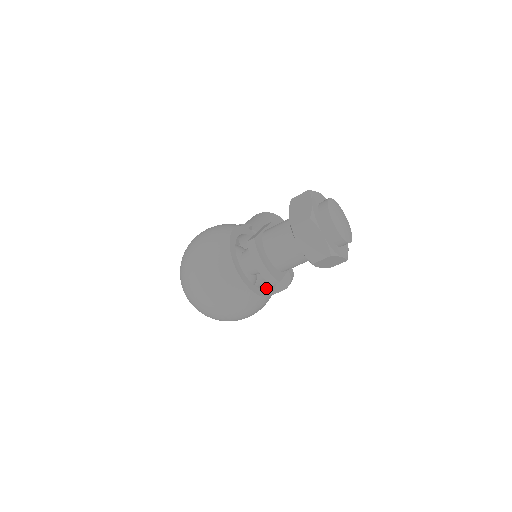
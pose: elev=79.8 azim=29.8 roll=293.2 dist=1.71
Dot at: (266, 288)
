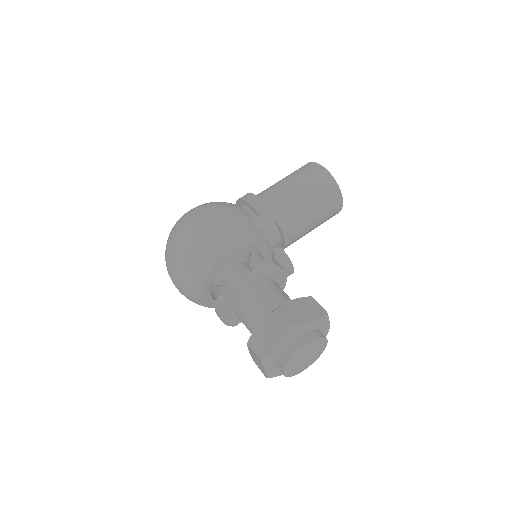
Dot at: occluded
